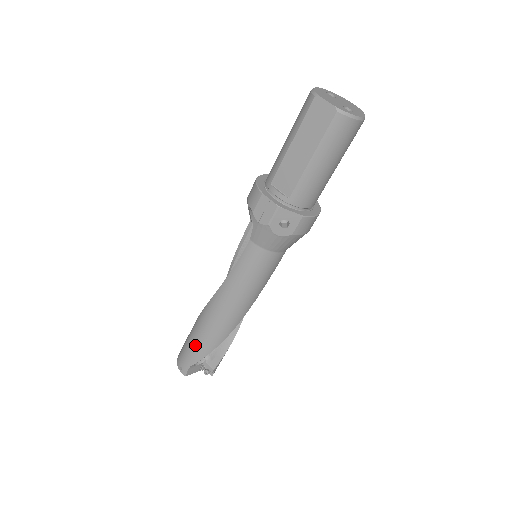
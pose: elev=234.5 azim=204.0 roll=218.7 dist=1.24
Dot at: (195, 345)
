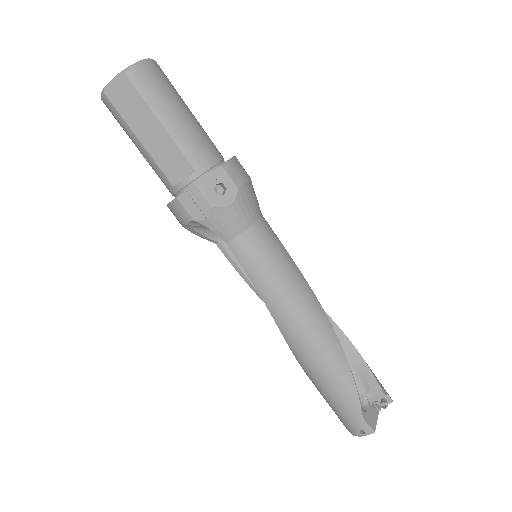
Dot at: (335, 392)
